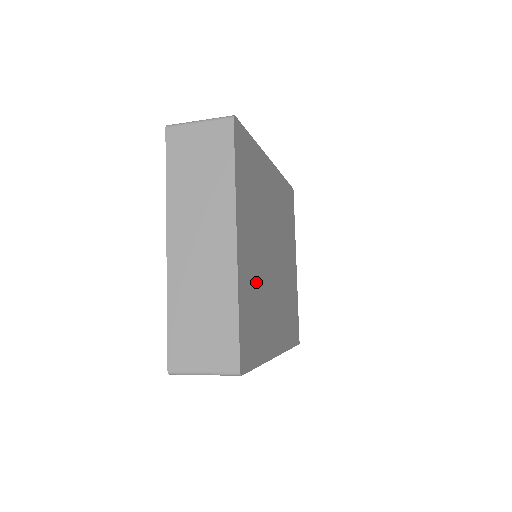
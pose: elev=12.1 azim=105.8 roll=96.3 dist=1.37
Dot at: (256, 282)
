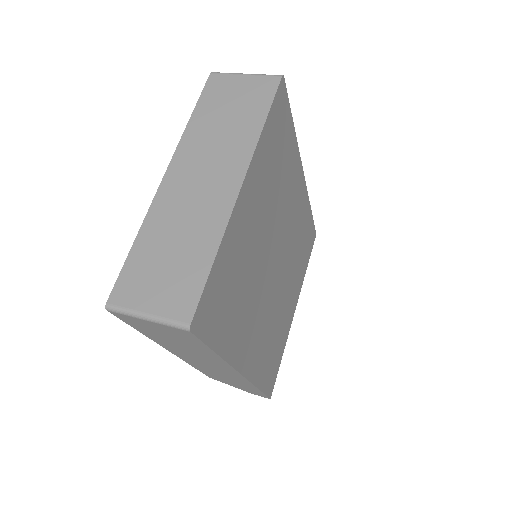
Dot at: (247, 259)
